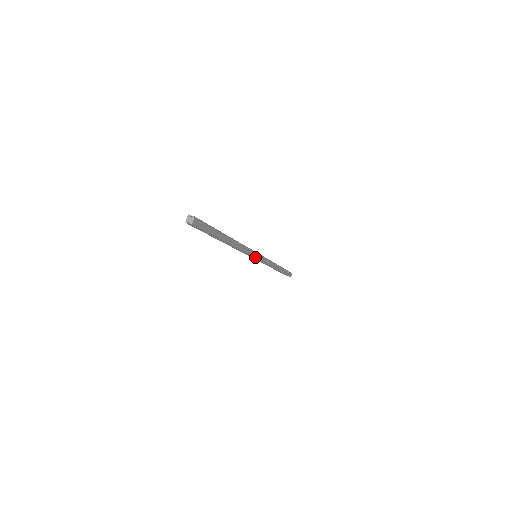
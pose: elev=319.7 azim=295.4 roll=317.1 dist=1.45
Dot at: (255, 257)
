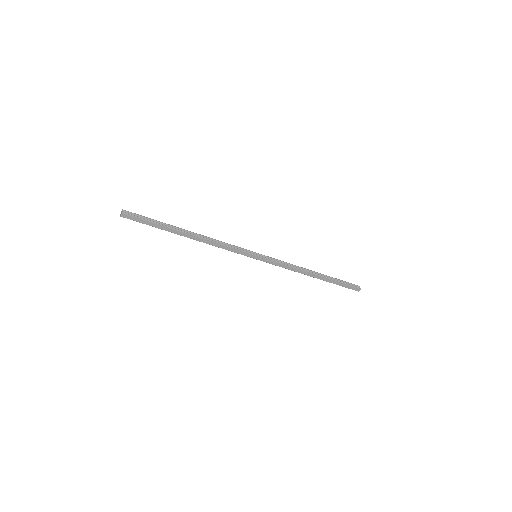
Dot at: (249, 256)
